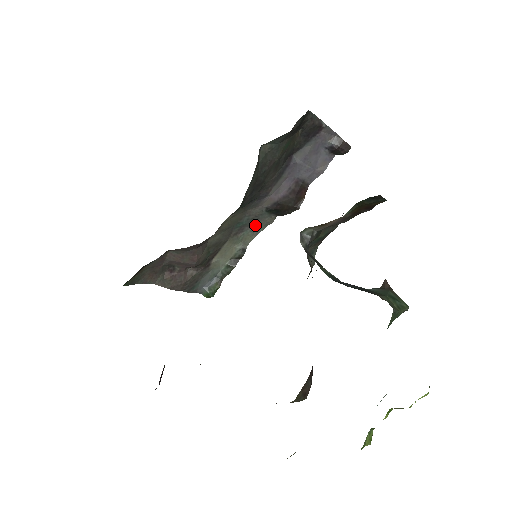
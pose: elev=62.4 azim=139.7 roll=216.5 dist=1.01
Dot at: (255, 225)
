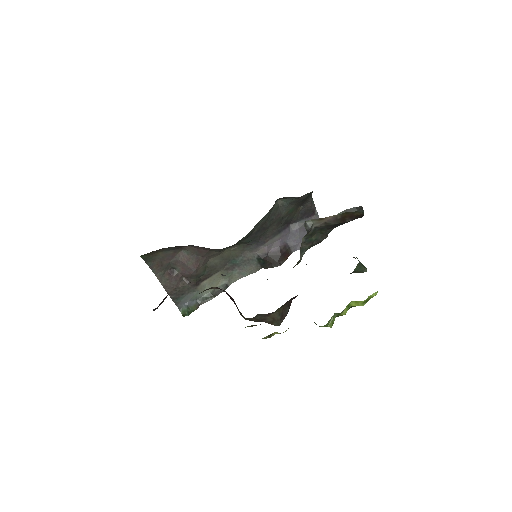
Dot at: (243, 269)
